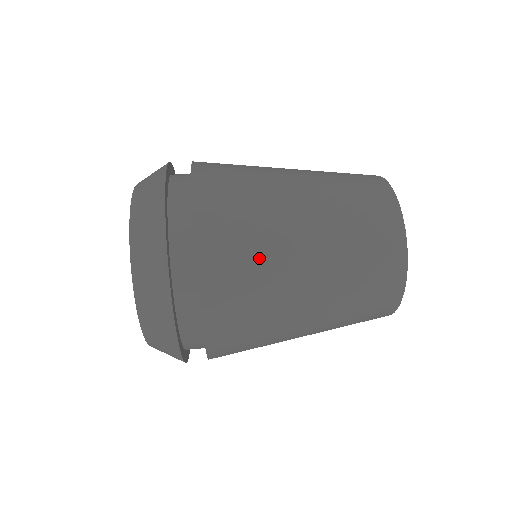
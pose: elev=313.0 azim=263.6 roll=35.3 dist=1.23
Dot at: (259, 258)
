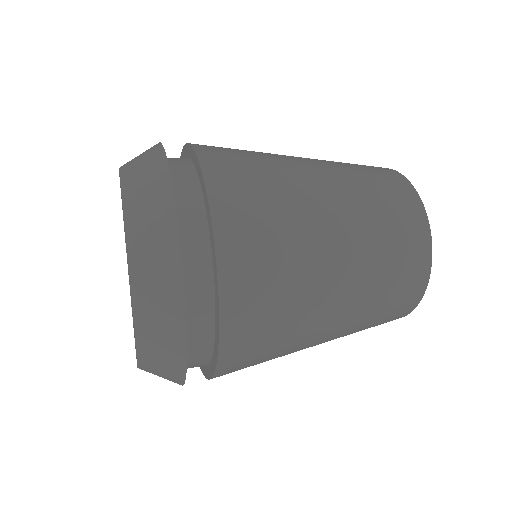
Dot at: (288, 301)
